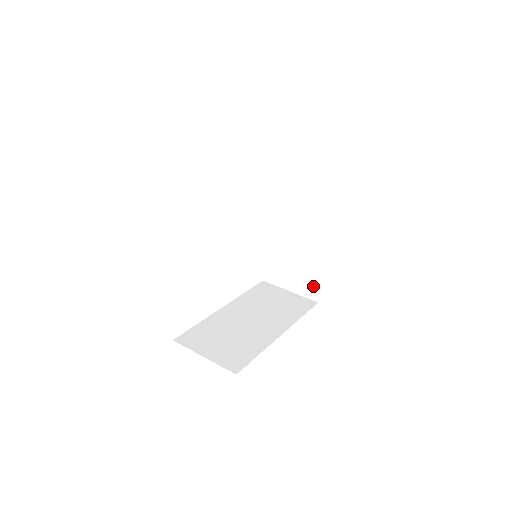
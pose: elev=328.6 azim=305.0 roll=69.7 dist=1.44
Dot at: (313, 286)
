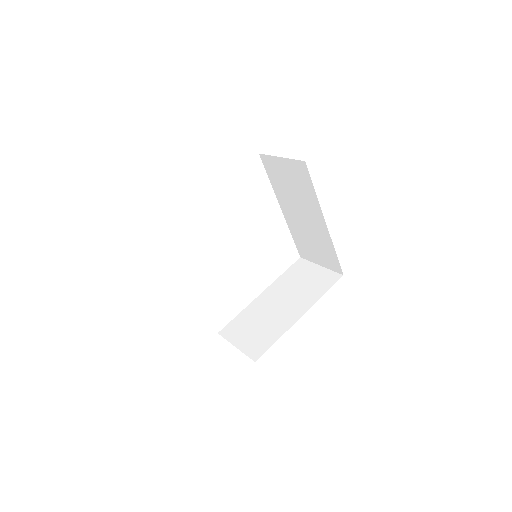
Dot at: (262, 347)
